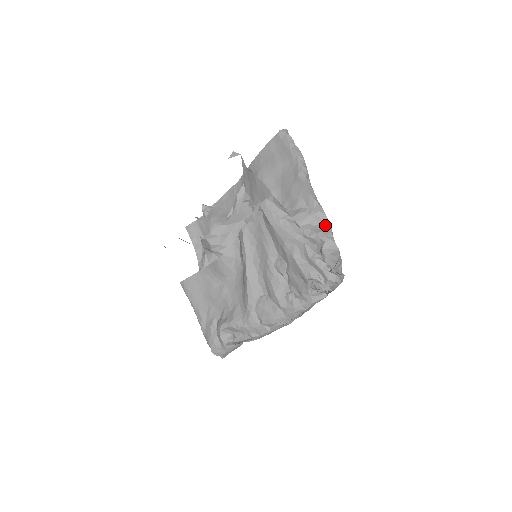
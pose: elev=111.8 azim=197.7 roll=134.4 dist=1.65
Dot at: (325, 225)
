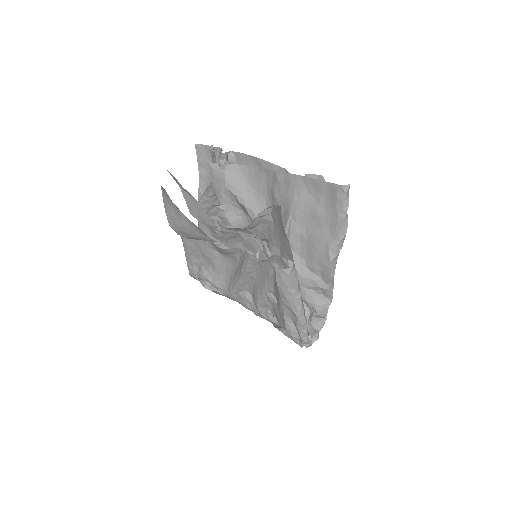
Dot at: (327, 297)
